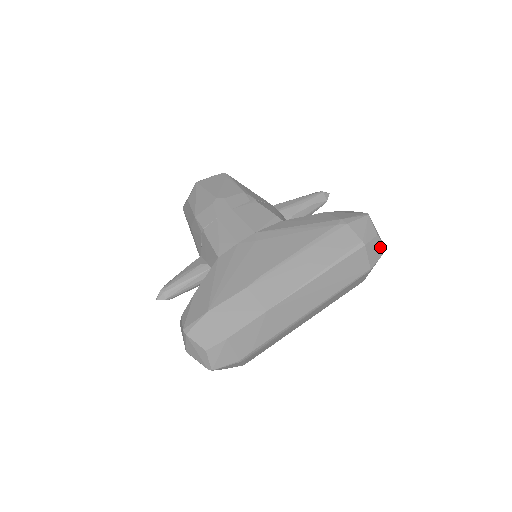
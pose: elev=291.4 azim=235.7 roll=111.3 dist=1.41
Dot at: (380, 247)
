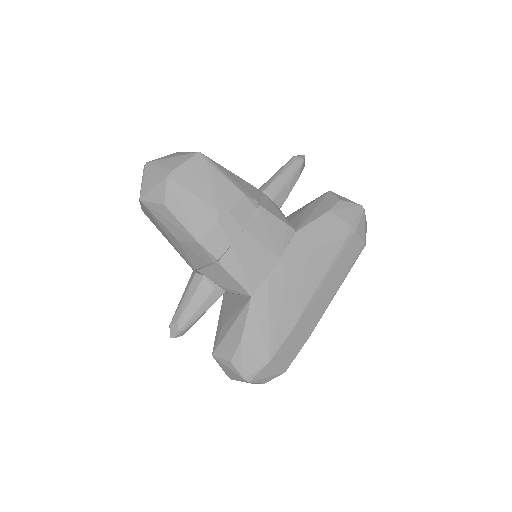
Dot at: occluded
